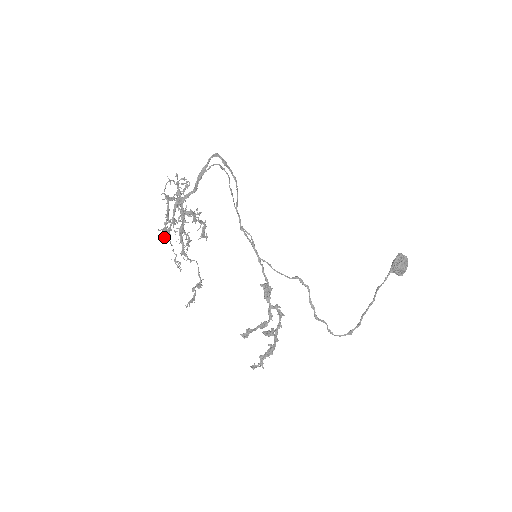
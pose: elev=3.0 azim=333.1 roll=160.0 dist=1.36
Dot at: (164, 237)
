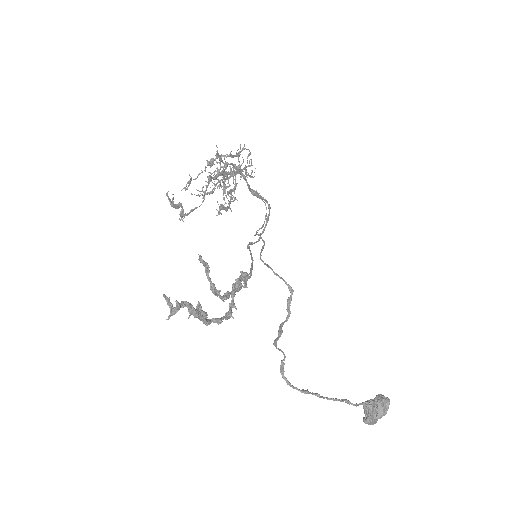
Dot at: (207, 160)
